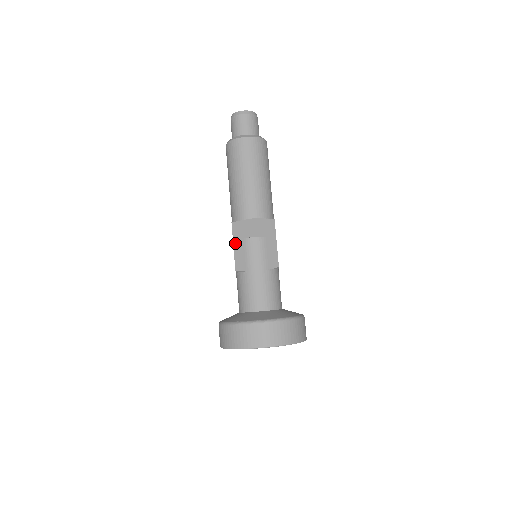
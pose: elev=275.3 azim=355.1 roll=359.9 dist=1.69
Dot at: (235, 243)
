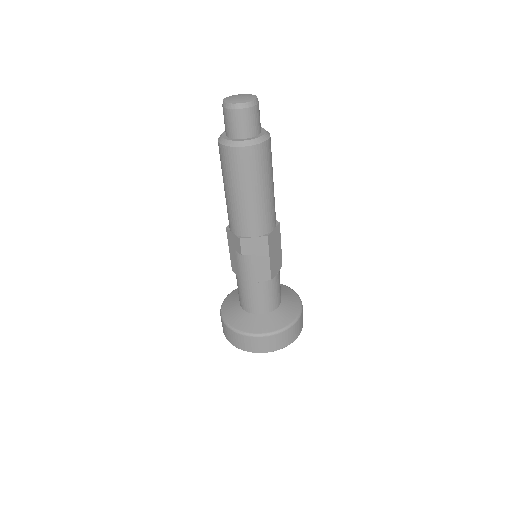
Dot at: (230, 248)
